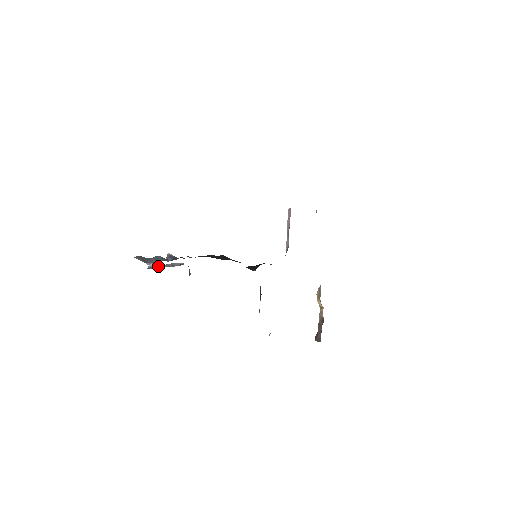
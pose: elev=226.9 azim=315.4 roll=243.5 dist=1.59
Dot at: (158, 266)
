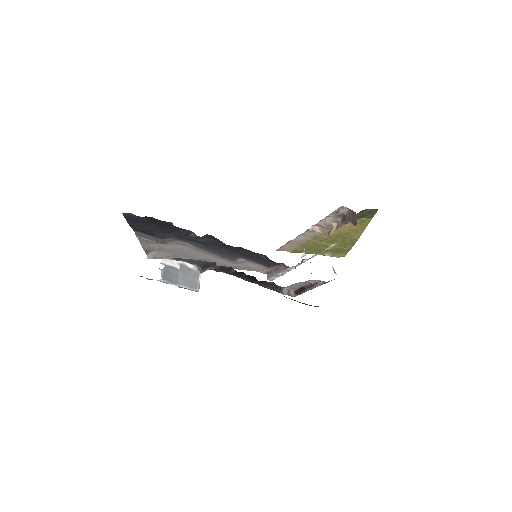
Dot at: (172, 277)
